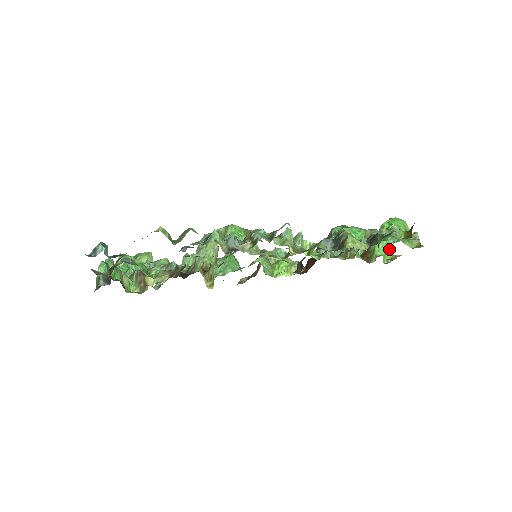
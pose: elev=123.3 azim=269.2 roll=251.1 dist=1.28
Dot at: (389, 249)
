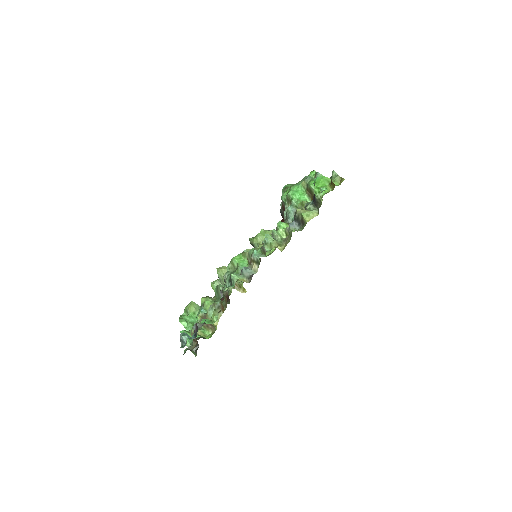
Dot at: occluded
